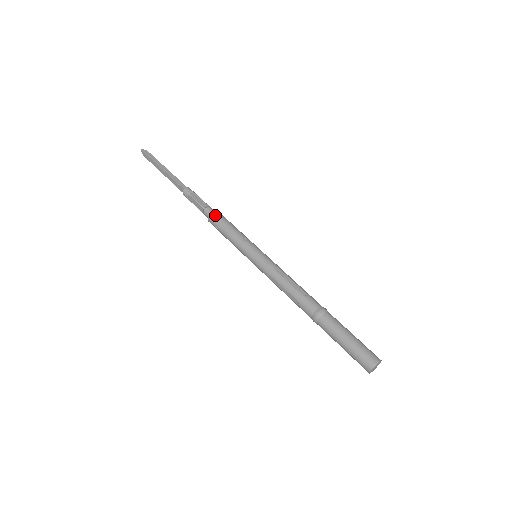
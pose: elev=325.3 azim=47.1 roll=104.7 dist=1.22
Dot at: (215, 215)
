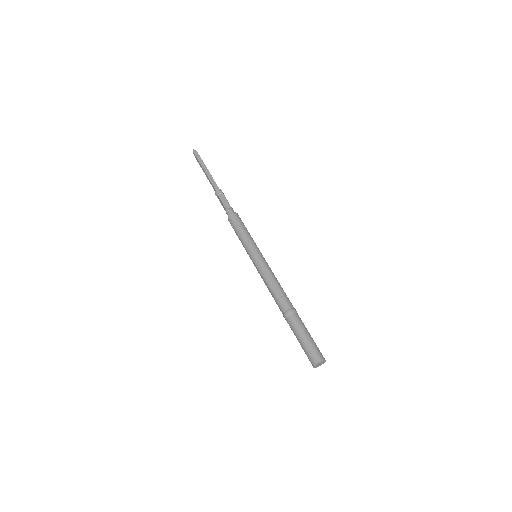
Dot at: (232, 217)
